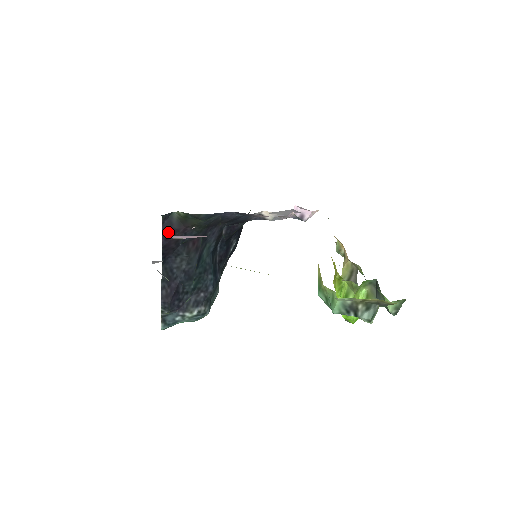
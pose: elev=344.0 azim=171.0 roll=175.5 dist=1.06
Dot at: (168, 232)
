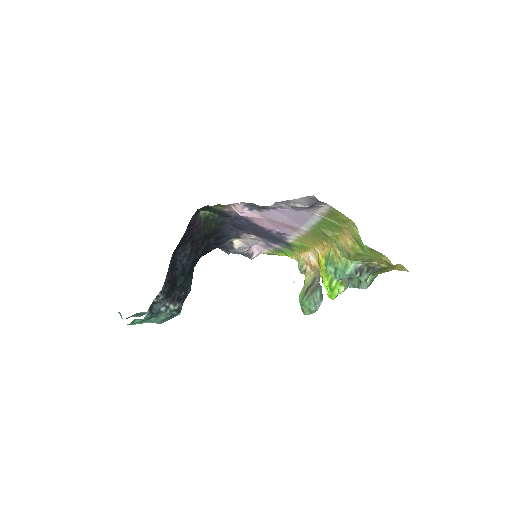
Dot at: (191, 225)
